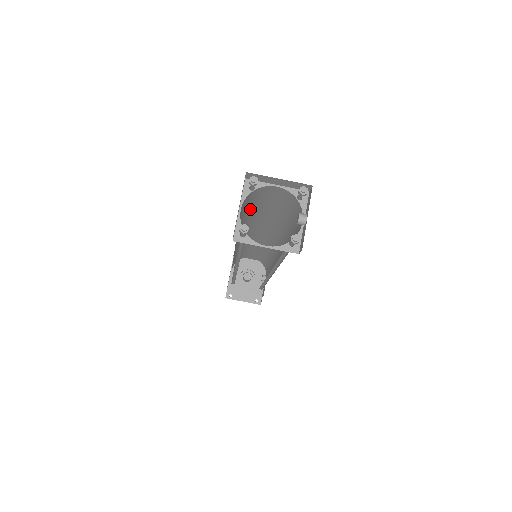
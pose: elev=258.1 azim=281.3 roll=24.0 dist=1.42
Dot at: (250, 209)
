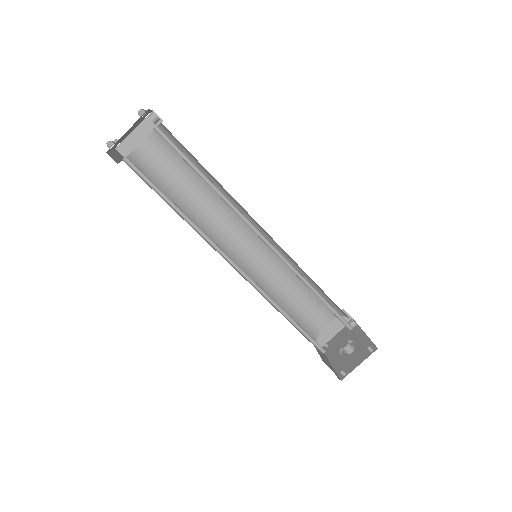
Dot at: (169, 191)
